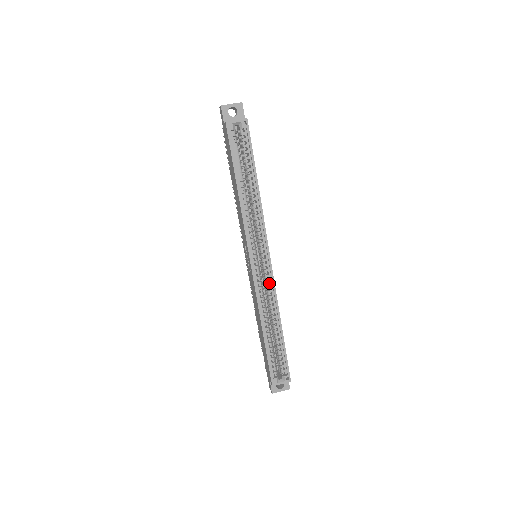
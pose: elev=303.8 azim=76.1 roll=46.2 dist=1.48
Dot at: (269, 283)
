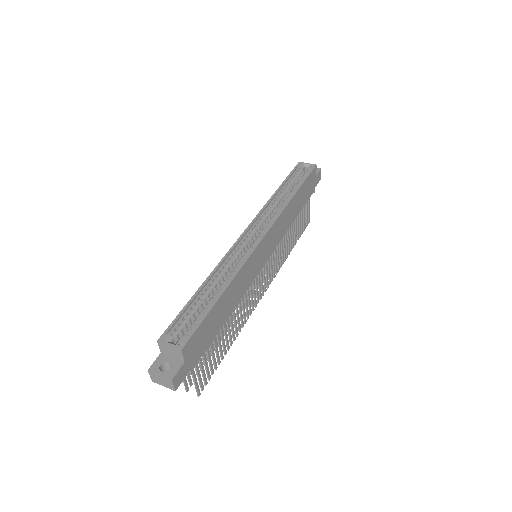
Dot at: occluded
